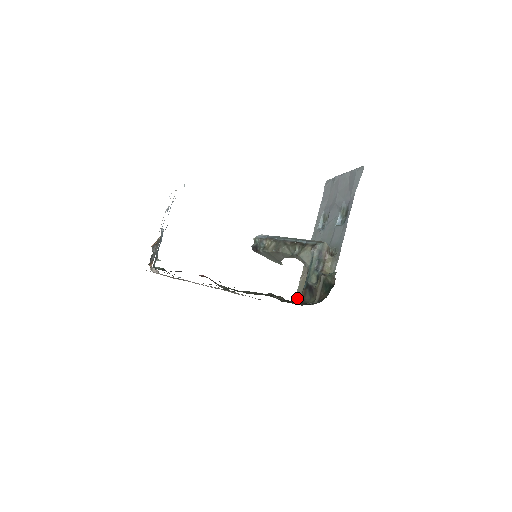
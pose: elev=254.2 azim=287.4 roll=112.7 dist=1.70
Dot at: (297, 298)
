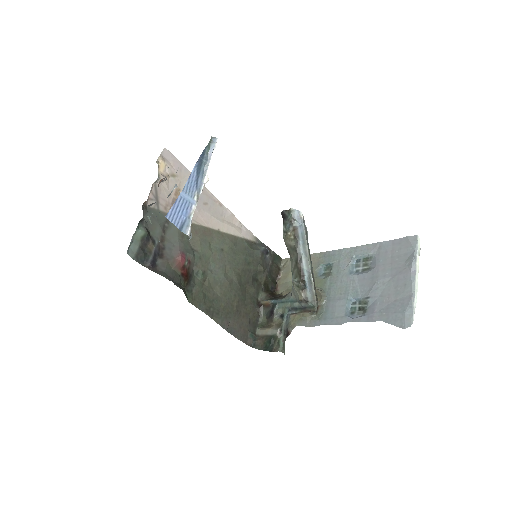
Dot at: (286, 263)
